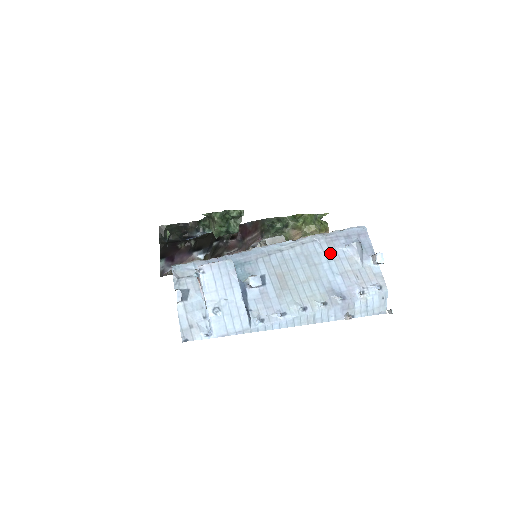
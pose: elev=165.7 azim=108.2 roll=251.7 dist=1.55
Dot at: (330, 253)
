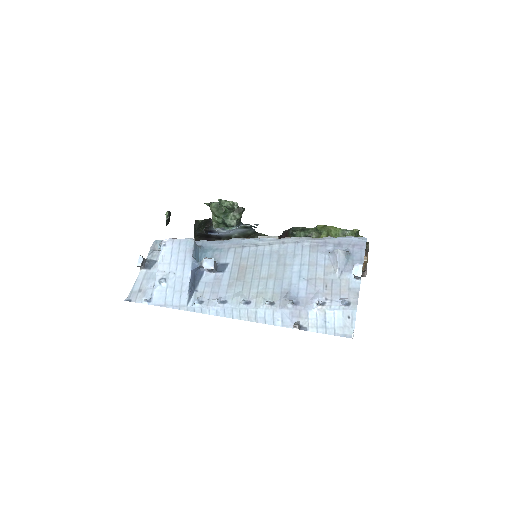
Dot at: (308, 257)
